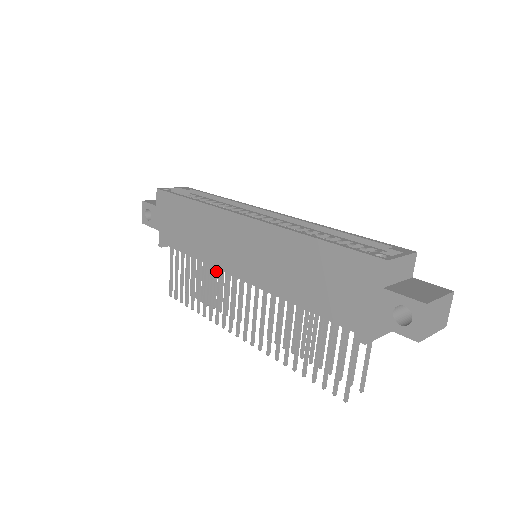
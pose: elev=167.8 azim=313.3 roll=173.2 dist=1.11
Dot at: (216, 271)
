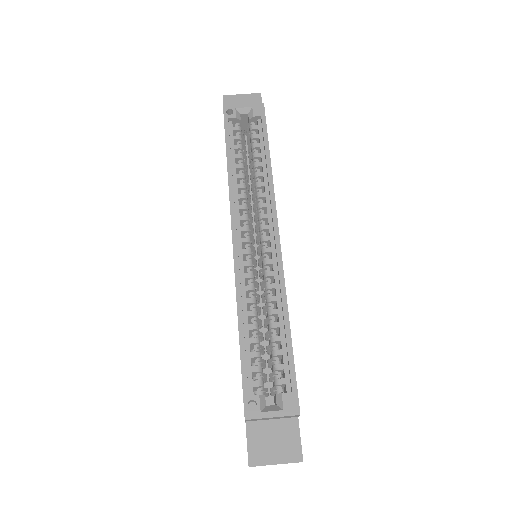
Dot at: occluded
